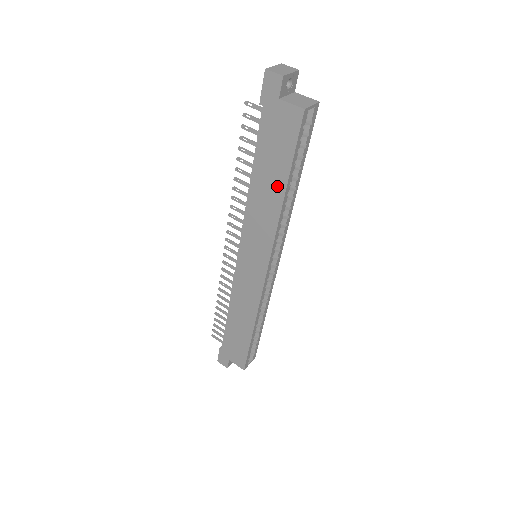
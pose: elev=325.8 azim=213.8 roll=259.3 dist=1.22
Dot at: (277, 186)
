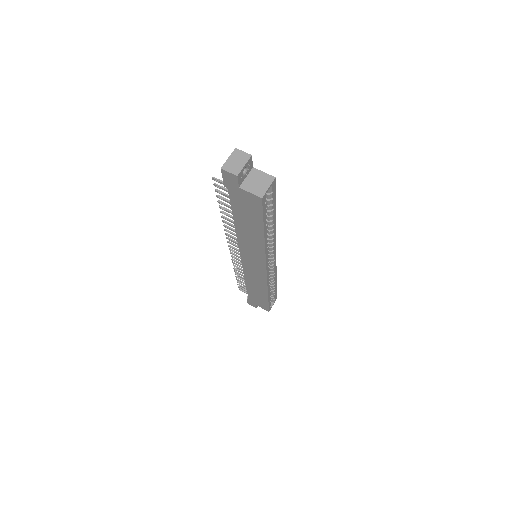
Dot at: (256, 232)
